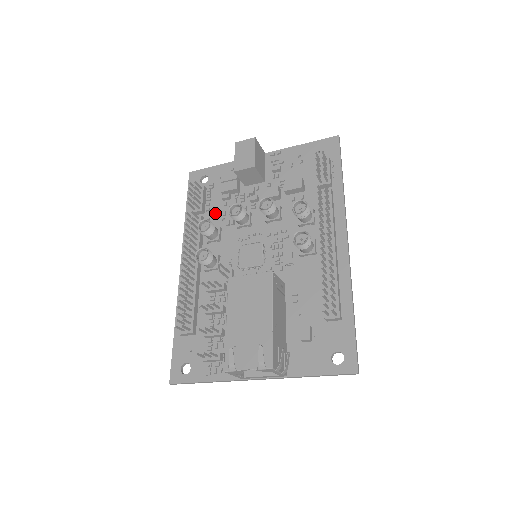
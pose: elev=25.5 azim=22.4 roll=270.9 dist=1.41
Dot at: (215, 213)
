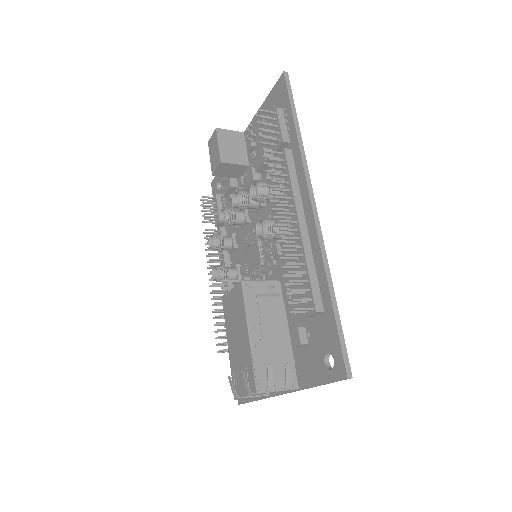
Dot at: occluded
